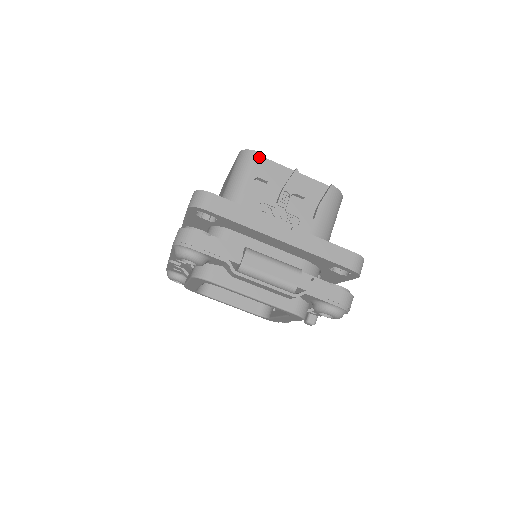
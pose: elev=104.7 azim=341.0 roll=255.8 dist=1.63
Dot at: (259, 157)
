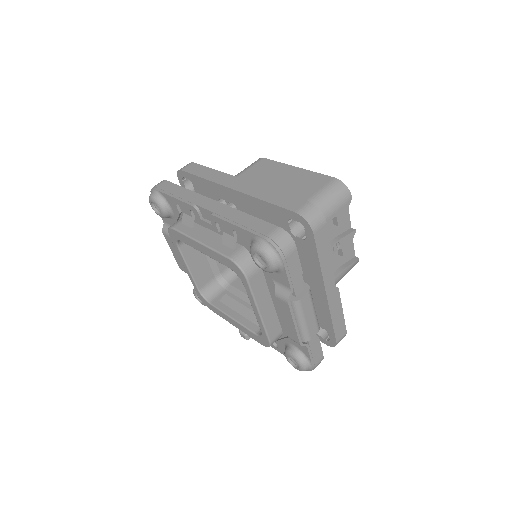
Dot at: (349, 201)
